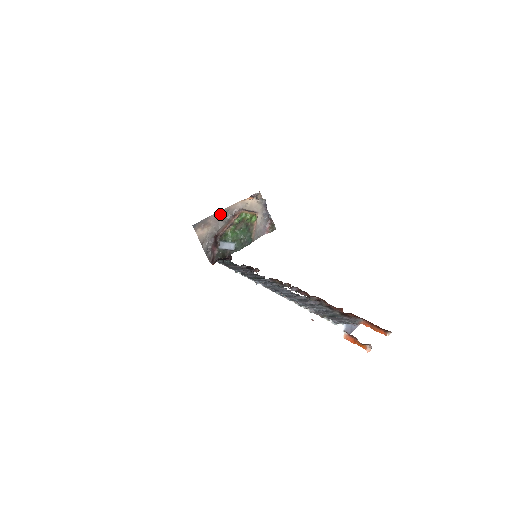
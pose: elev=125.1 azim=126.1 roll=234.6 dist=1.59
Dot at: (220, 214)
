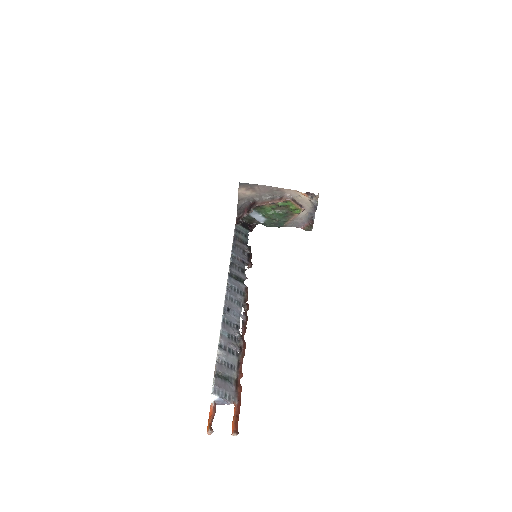
Dot at: (270, 189)
